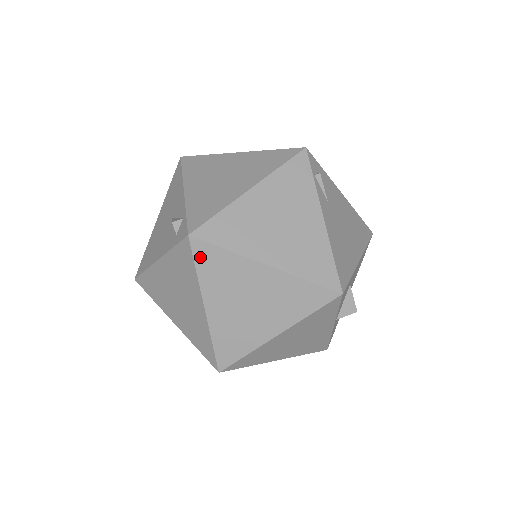
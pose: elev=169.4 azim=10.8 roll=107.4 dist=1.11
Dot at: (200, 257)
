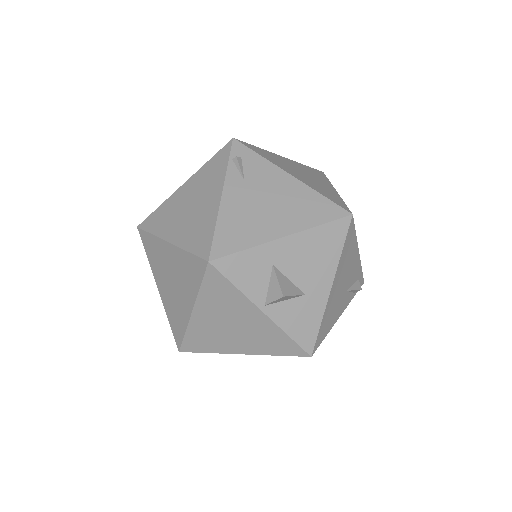
Dot at: (145, 243)
